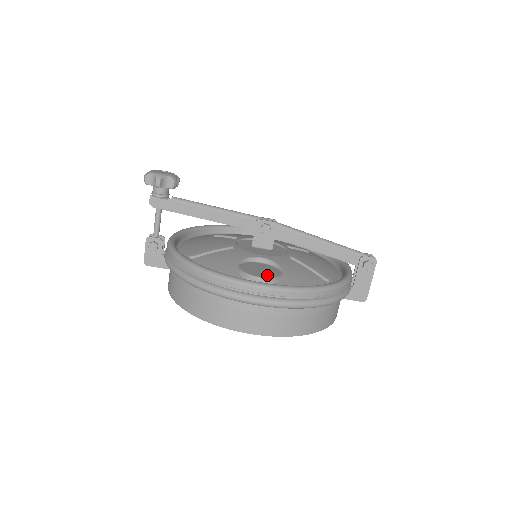
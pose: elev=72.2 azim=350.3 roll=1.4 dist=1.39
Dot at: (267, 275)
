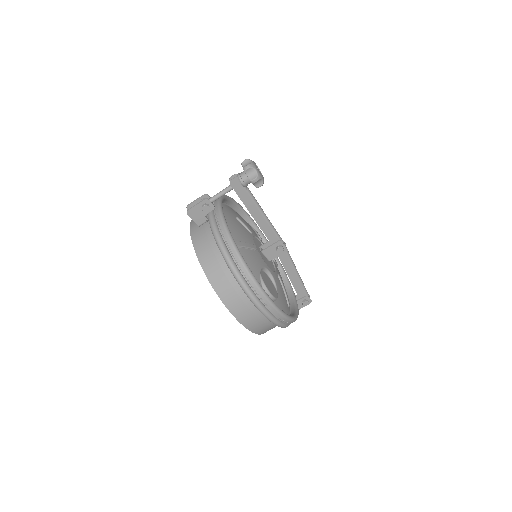
Dot at: (274, 294)
